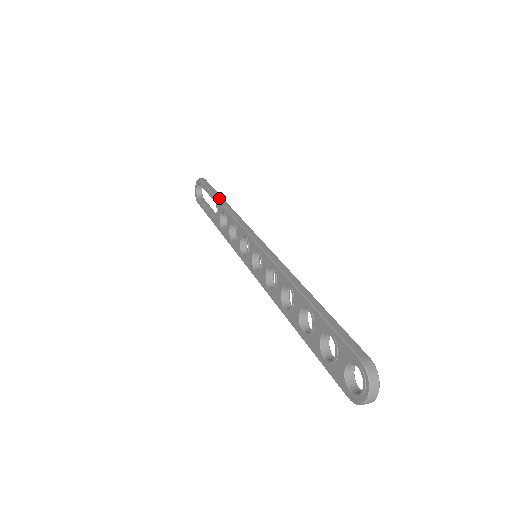
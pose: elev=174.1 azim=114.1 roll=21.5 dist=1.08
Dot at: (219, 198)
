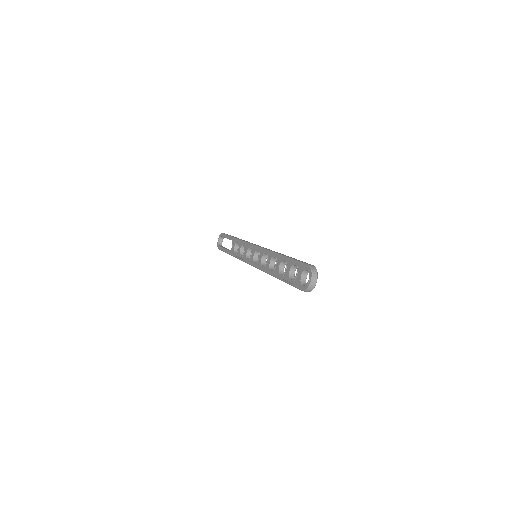
Dot at: (235, 237)
